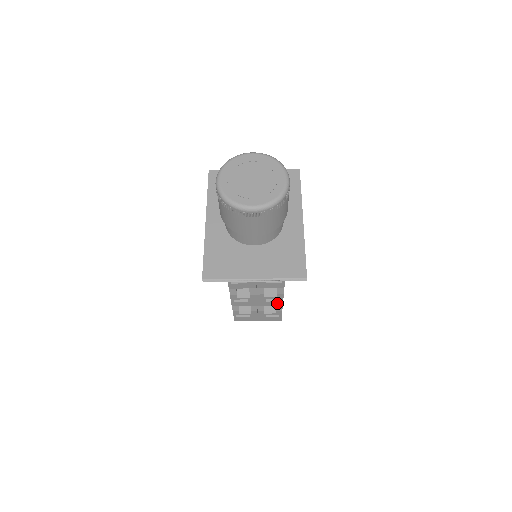
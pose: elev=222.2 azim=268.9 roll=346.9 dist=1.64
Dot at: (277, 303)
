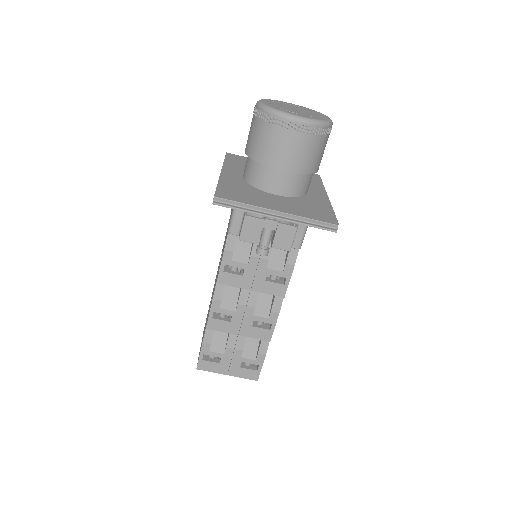
Dot at: (265, 334)
